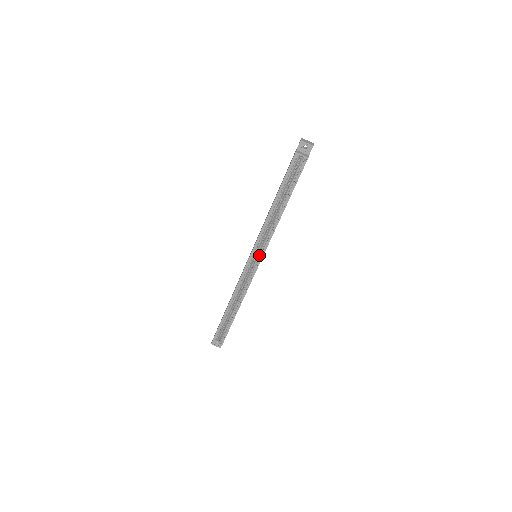
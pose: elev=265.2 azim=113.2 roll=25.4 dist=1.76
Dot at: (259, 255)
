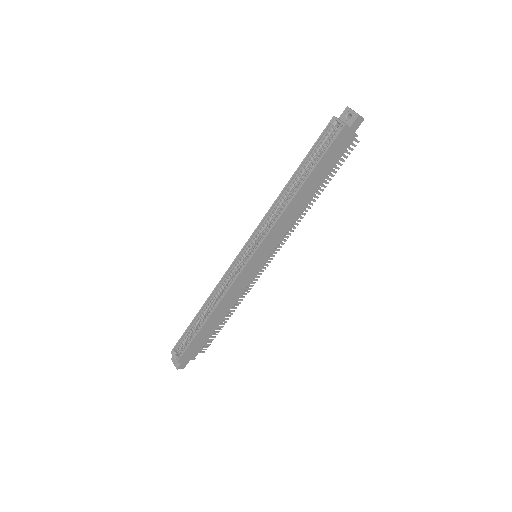
Dot at: (254, 248)
